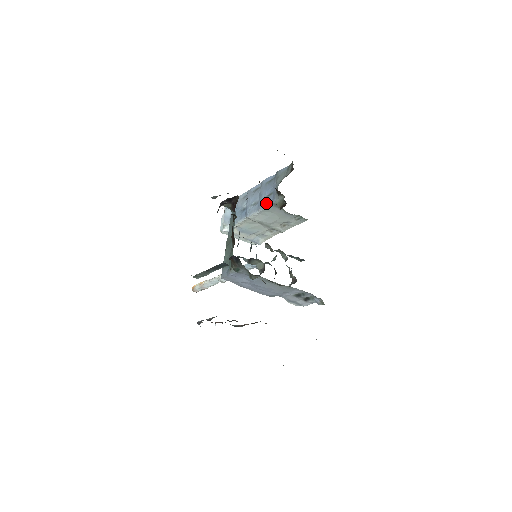
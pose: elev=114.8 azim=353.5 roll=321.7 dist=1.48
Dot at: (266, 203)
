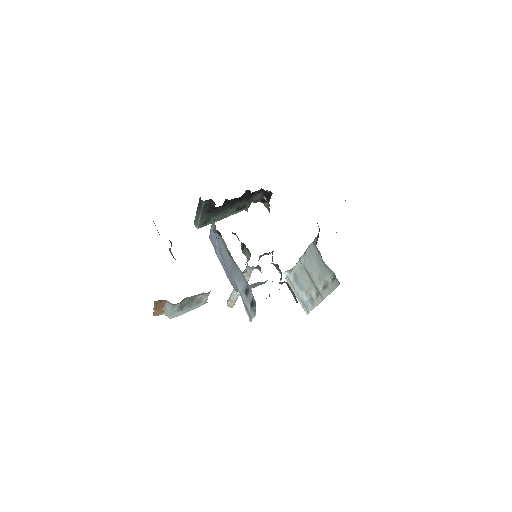
Dot at: (312, 243)
